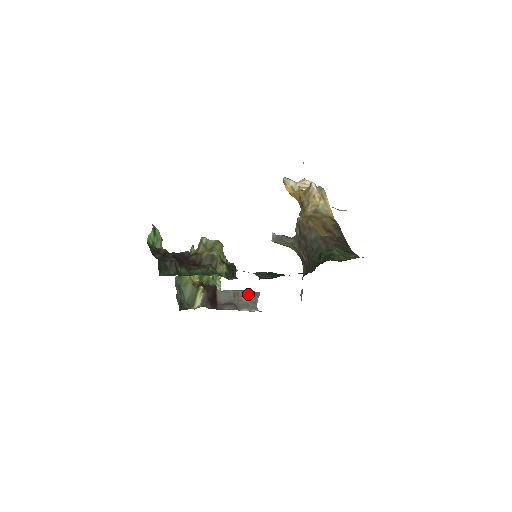
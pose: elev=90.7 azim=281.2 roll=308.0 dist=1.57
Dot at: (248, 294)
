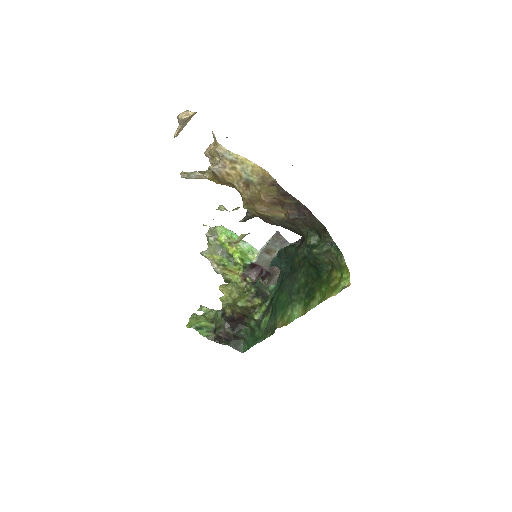
Dot at: (273, 242)
